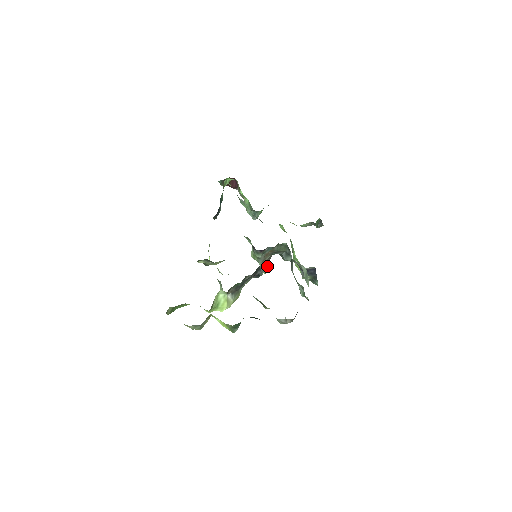
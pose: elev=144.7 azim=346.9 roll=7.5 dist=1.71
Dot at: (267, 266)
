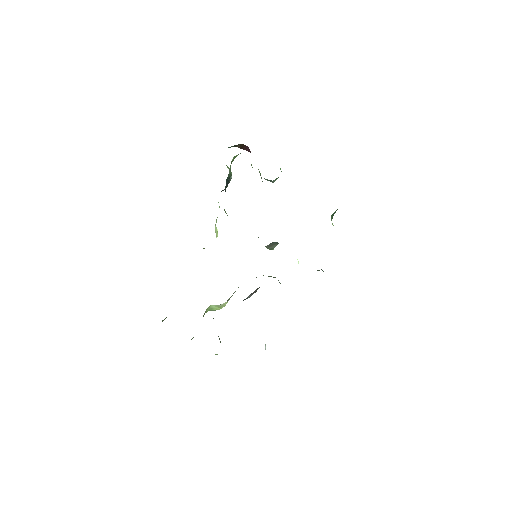
Dot at: (274, 247)
